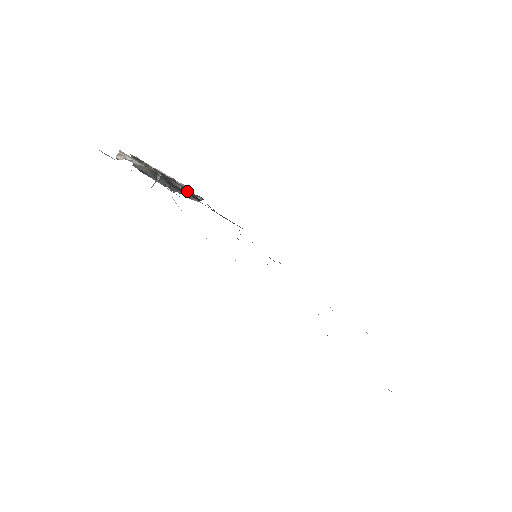
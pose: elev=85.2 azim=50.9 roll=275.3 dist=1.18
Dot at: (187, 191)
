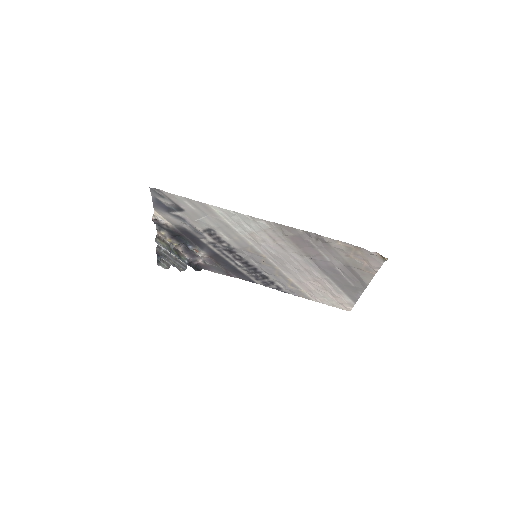
Dot at: (191, 259)
